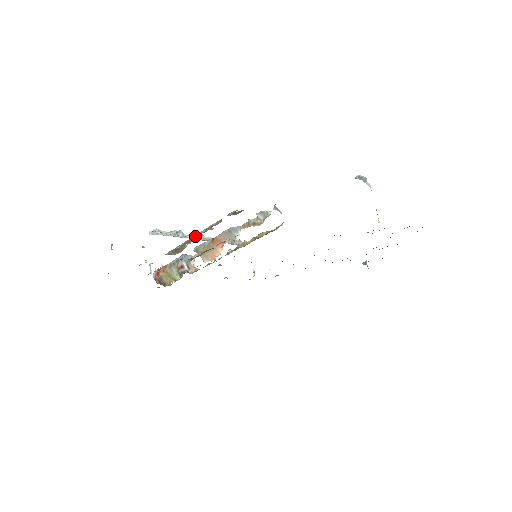
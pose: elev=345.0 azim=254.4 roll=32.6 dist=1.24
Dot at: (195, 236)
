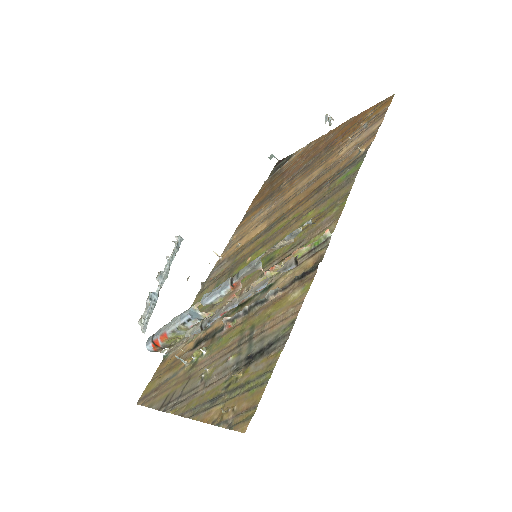
Dot at: (236, 306)
